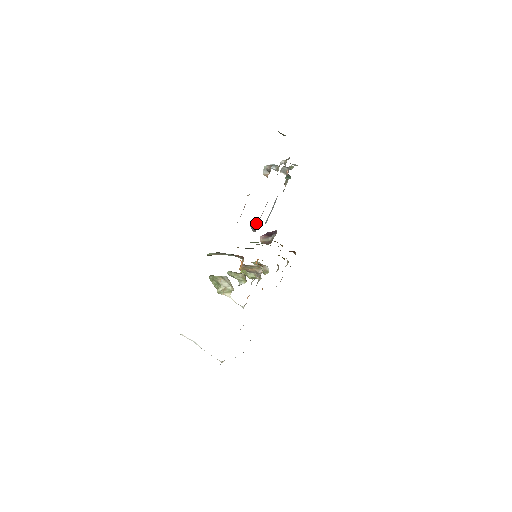
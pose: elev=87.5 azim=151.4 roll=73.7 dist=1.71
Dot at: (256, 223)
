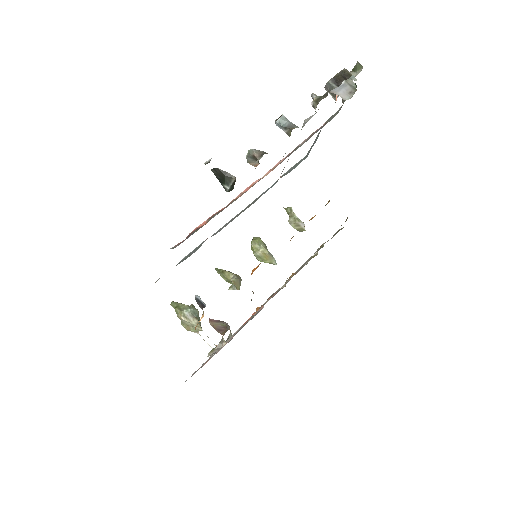
Dot at: occluded
